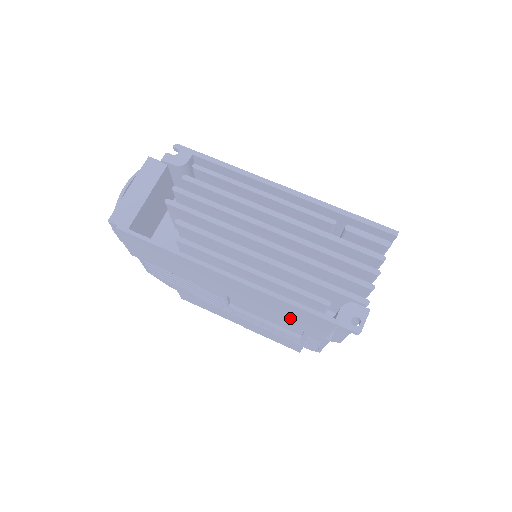
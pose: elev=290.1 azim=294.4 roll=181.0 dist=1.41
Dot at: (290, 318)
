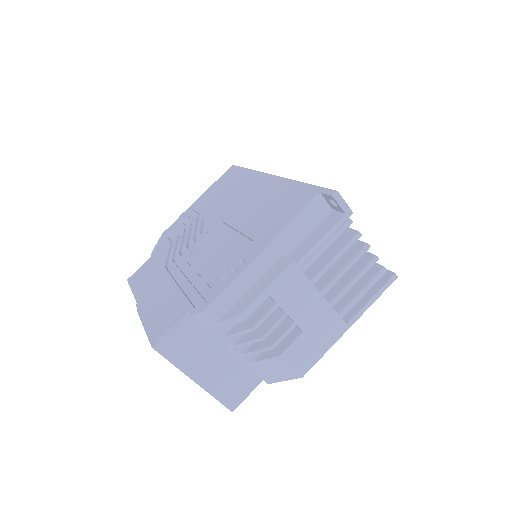
Dot at: (265, 218)
